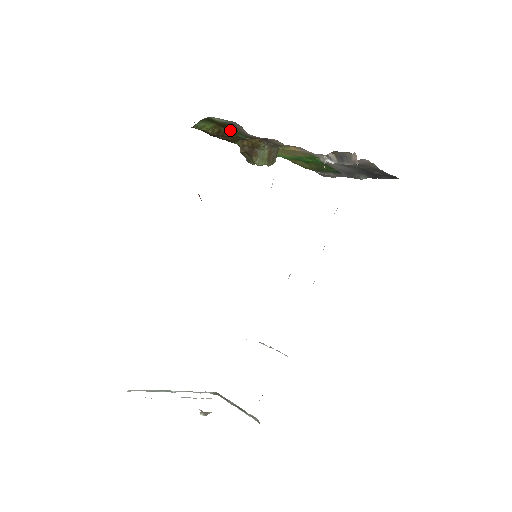
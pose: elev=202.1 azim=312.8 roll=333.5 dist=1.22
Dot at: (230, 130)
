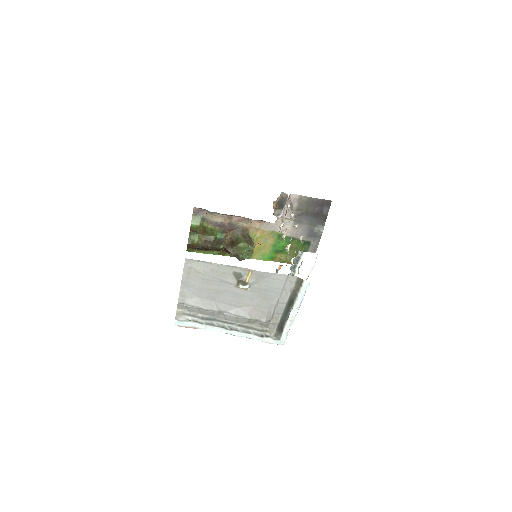
Dot at: (210, 234)
